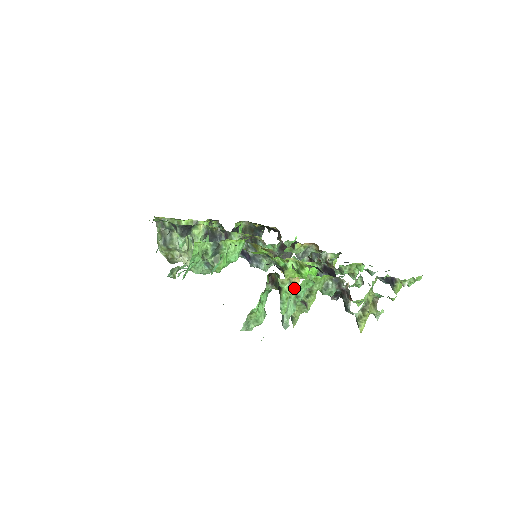
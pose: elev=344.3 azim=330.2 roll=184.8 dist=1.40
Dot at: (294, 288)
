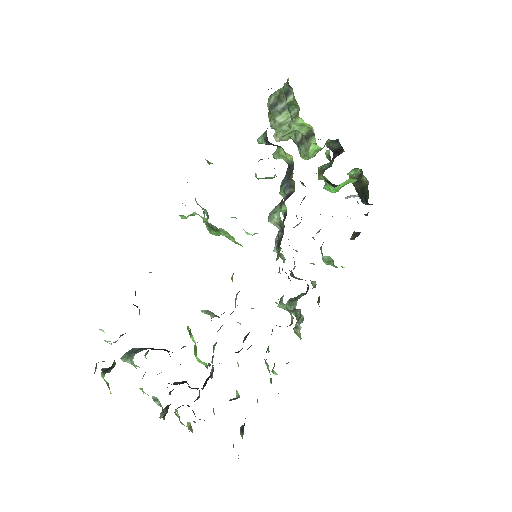
Dot at: (108, 387)
